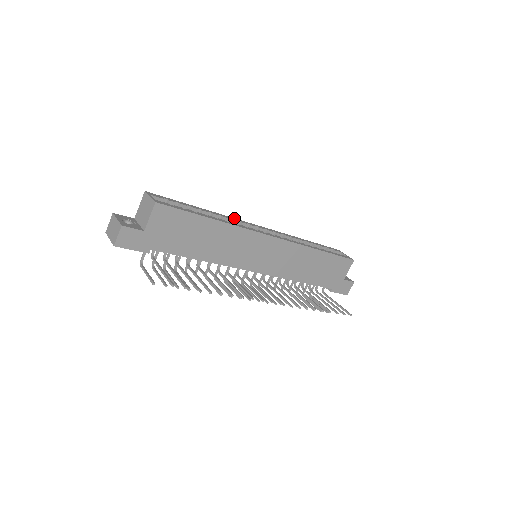
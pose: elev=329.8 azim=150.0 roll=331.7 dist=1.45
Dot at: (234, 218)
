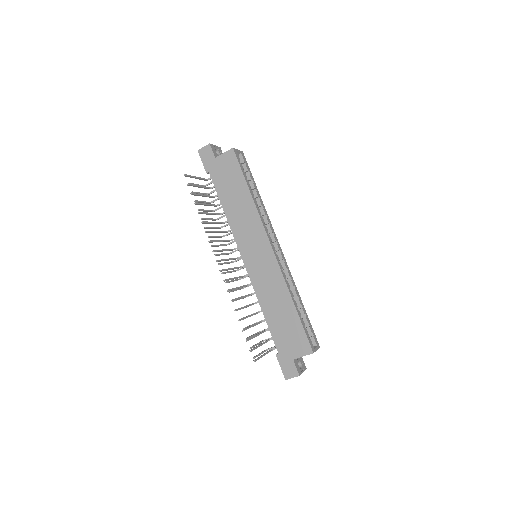
Dot at: occluded
